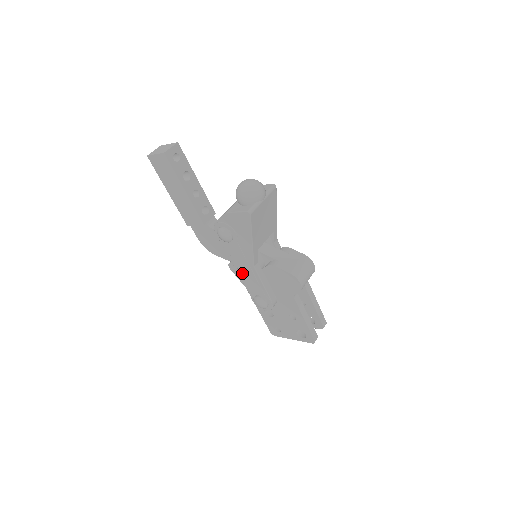
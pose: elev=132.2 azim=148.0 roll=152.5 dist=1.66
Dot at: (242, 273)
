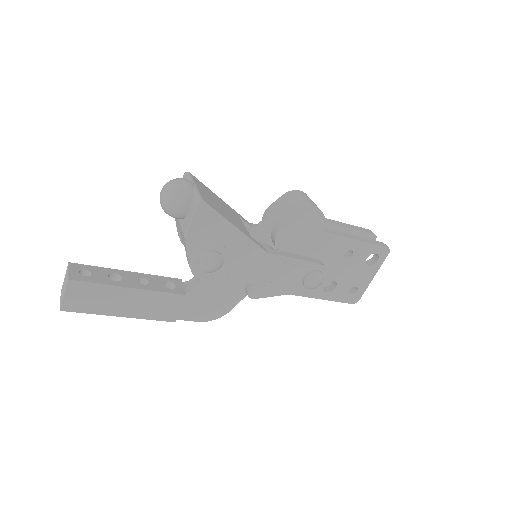
Dot at: (268, 278)
